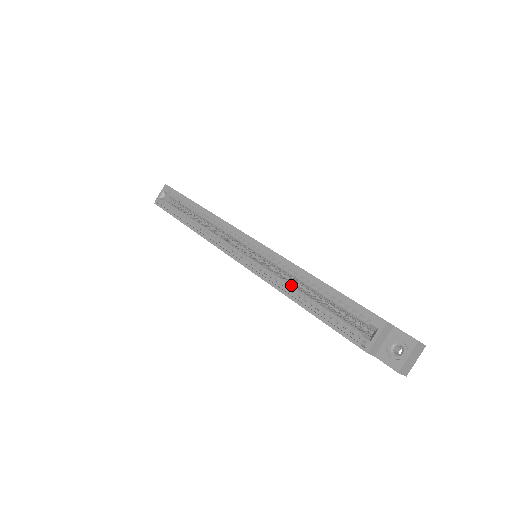
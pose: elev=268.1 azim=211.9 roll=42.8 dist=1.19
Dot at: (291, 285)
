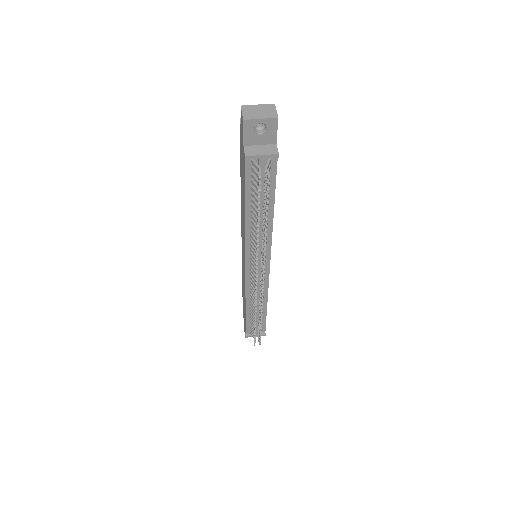
Dot at: occluded
